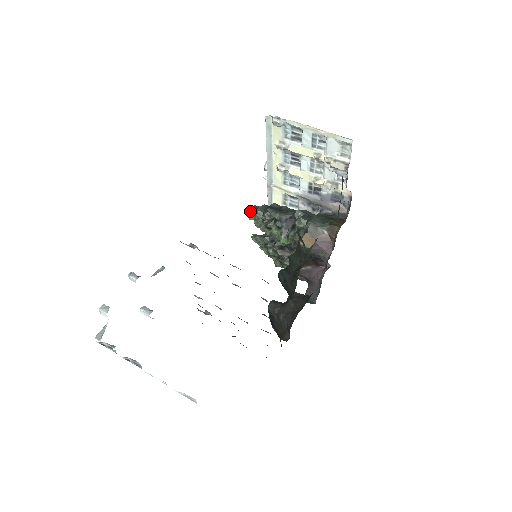
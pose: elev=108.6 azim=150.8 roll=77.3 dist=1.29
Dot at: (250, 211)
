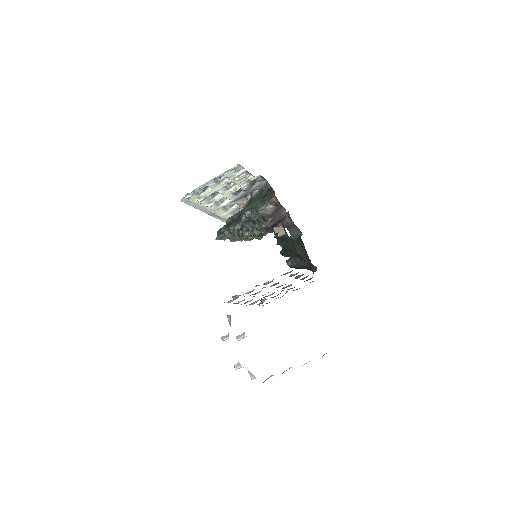
Dot at: (221, 238)
